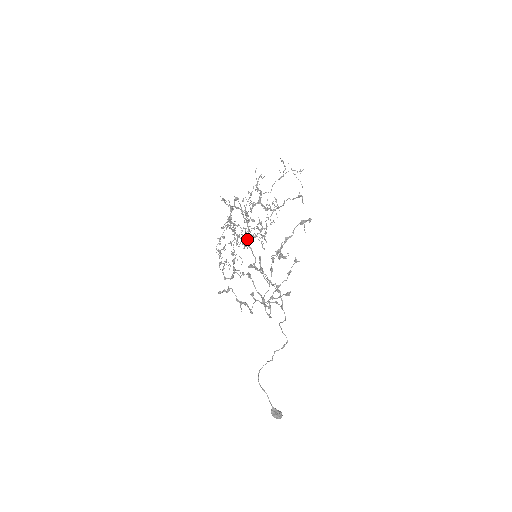
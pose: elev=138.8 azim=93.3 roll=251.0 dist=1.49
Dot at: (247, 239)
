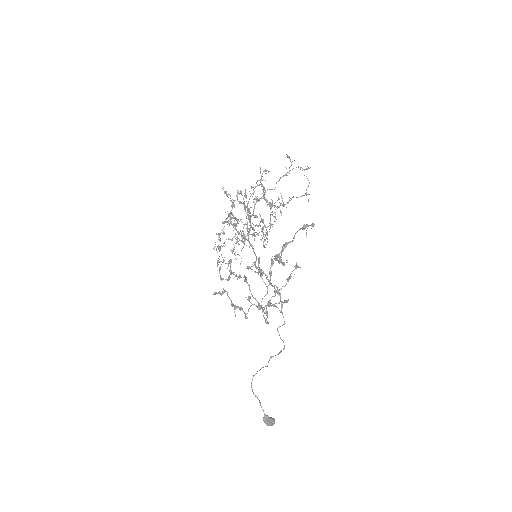
Dot at: (248, 236)
